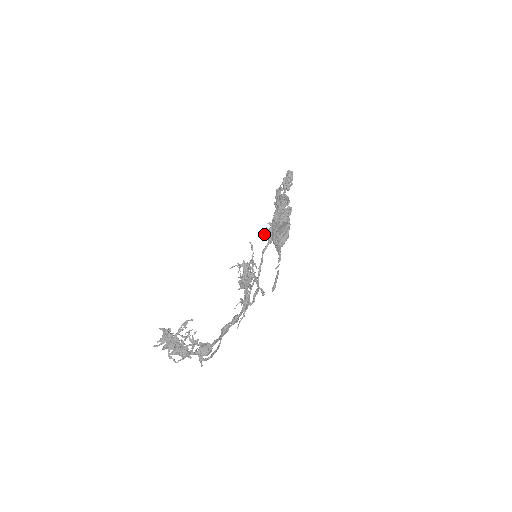
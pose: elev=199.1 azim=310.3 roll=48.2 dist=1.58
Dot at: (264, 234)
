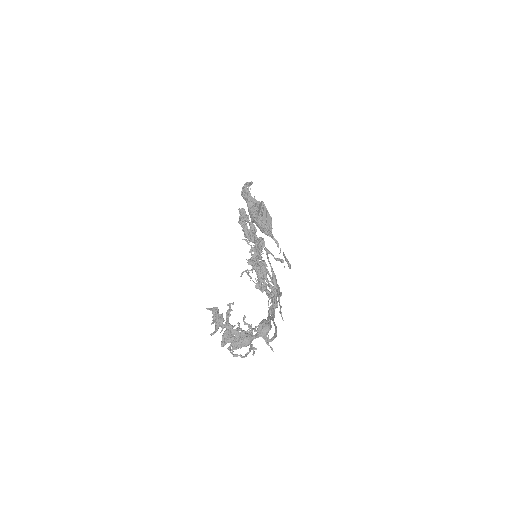
Dot at: occluded
